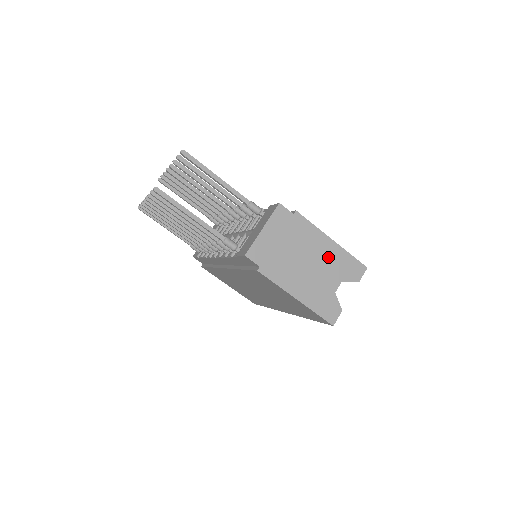
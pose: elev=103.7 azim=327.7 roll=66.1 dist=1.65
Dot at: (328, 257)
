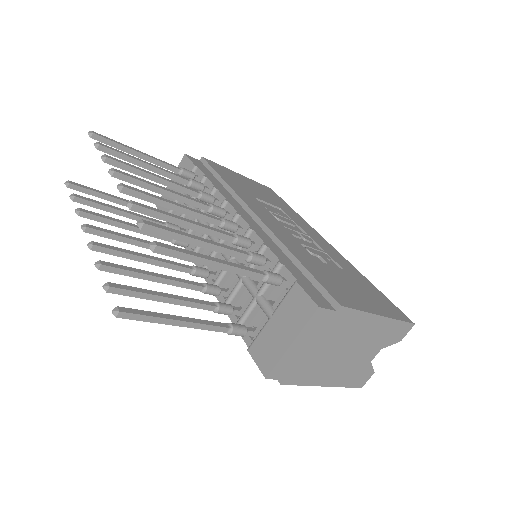
Dot at: (371, 335)
